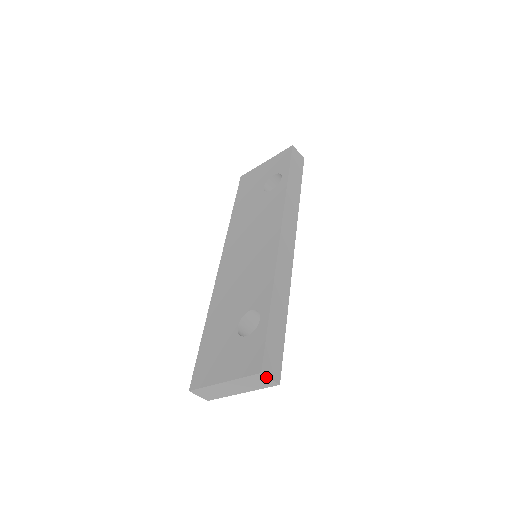
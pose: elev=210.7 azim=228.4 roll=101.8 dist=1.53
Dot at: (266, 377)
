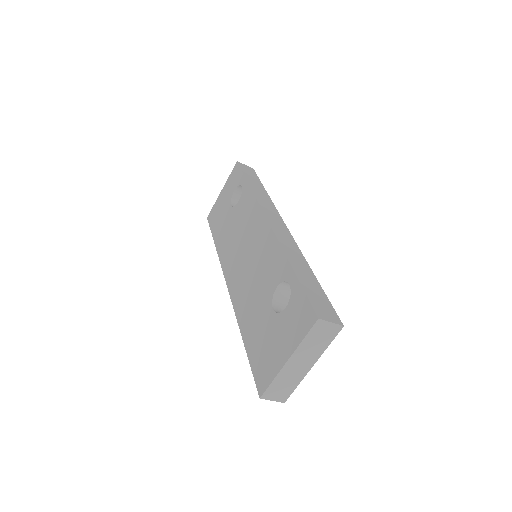
Dot at: (326, 323)
